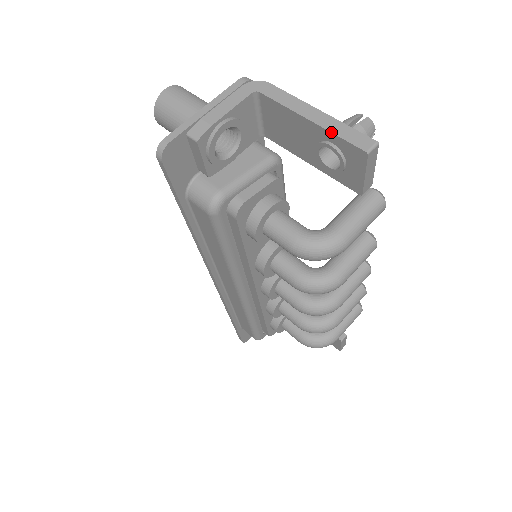
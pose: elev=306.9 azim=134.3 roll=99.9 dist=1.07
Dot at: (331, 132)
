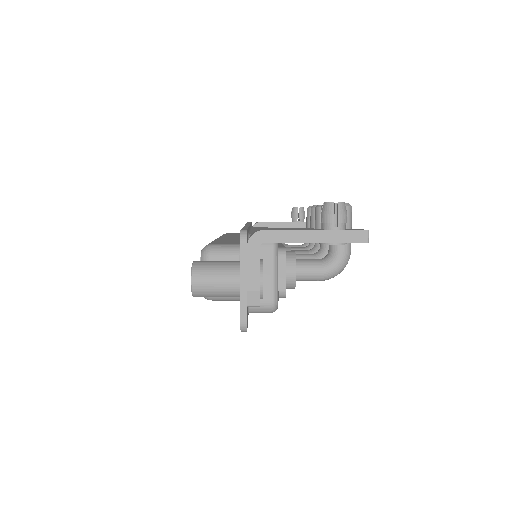
Dot at: occluded
